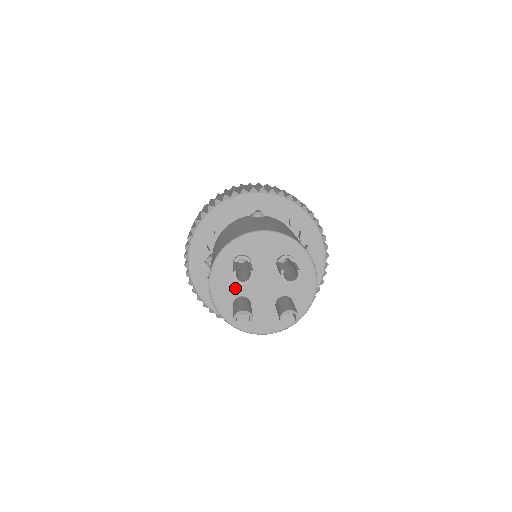
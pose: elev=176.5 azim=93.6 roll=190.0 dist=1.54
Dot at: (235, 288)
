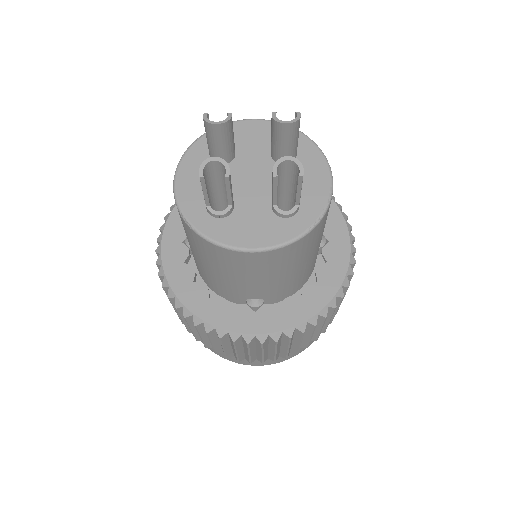
Dot at: occluded
